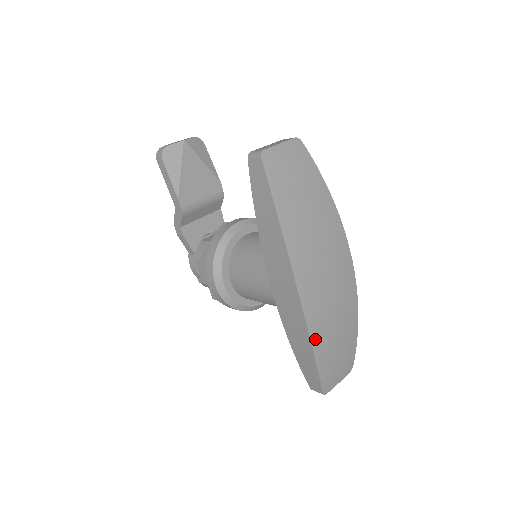
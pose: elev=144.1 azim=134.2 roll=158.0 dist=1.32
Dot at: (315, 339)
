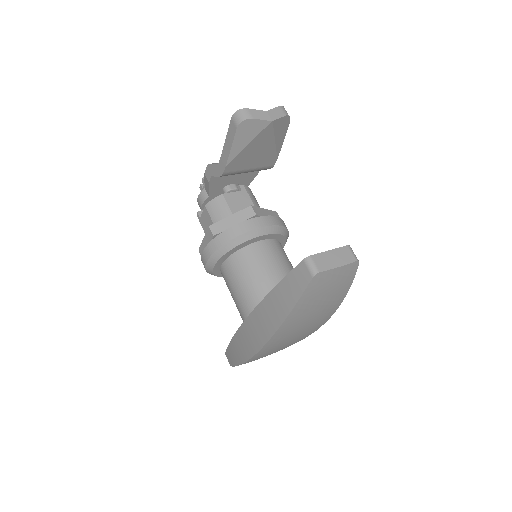
Dot at: (249, 361)
